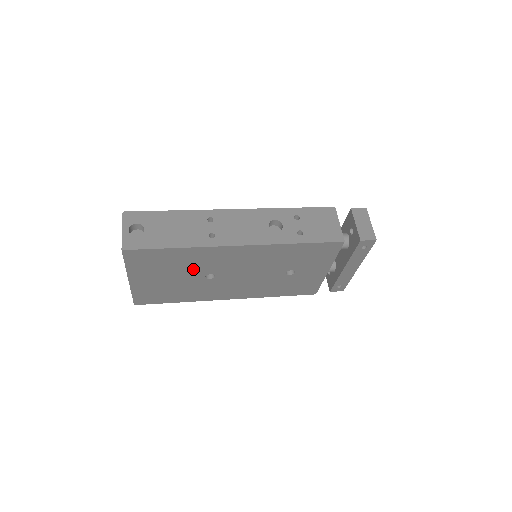
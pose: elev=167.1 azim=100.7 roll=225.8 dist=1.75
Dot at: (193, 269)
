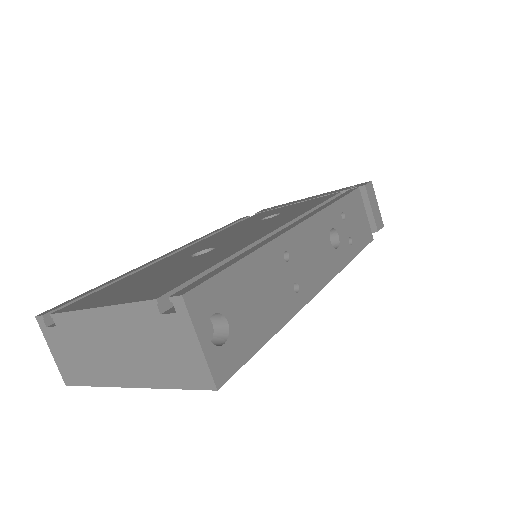
Dot at: occluded
